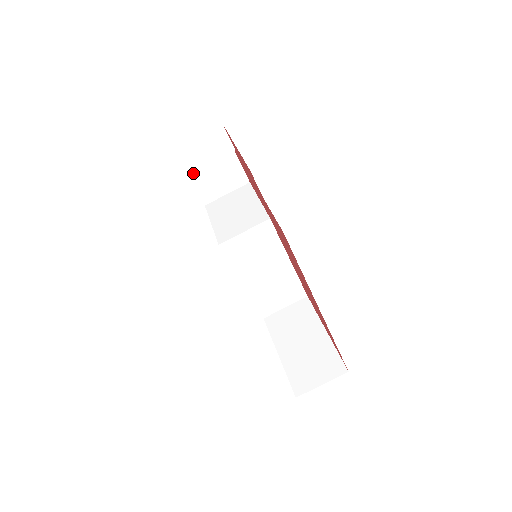
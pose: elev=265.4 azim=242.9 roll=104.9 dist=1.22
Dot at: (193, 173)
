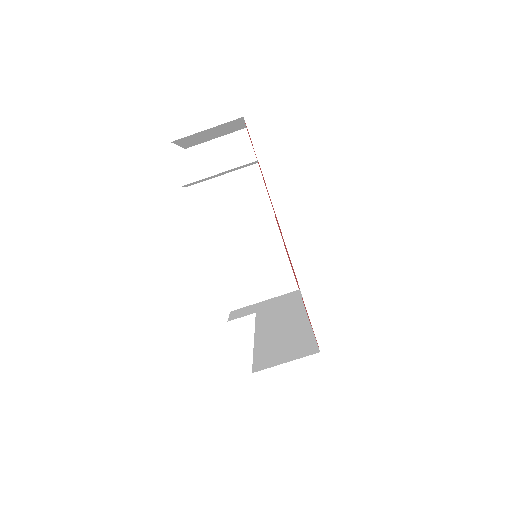
Dot at: (184, 141)
